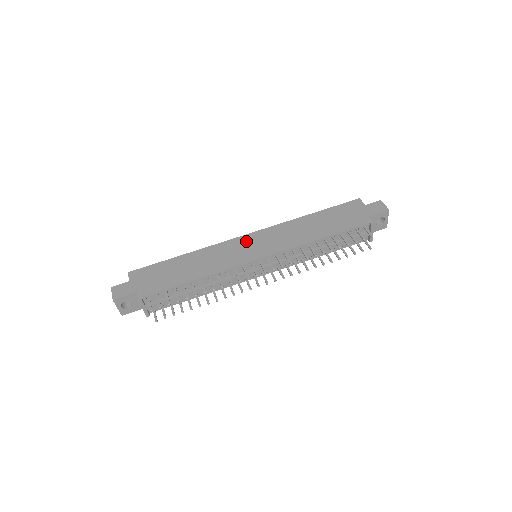
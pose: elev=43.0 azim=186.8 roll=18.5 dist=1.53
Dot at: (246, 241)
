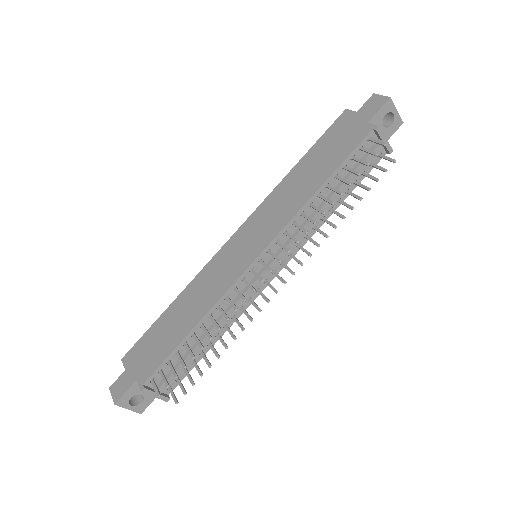
Dot at: (233, 245)
